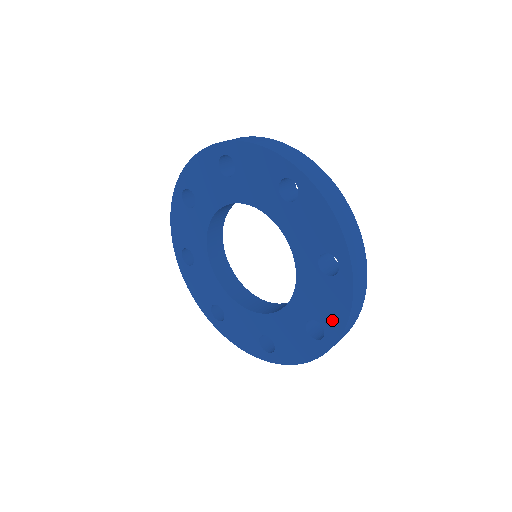
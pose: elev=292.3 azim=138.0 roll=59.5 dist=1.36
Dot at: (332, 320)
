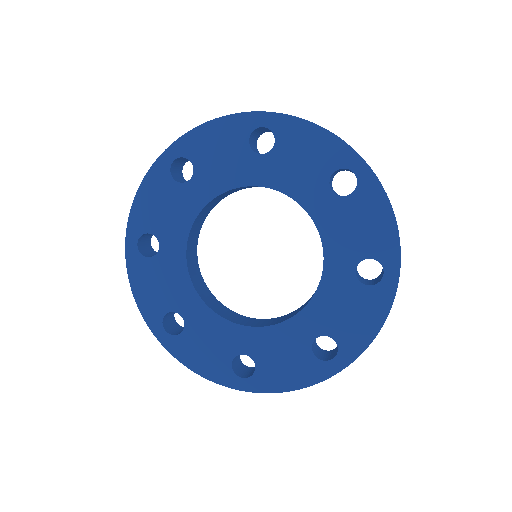
Dot at: (353, 337)
